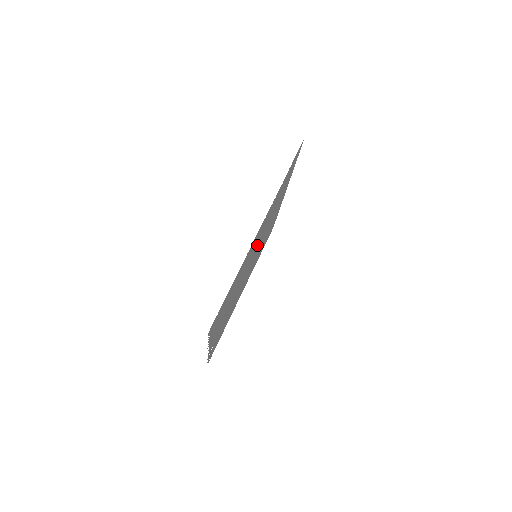
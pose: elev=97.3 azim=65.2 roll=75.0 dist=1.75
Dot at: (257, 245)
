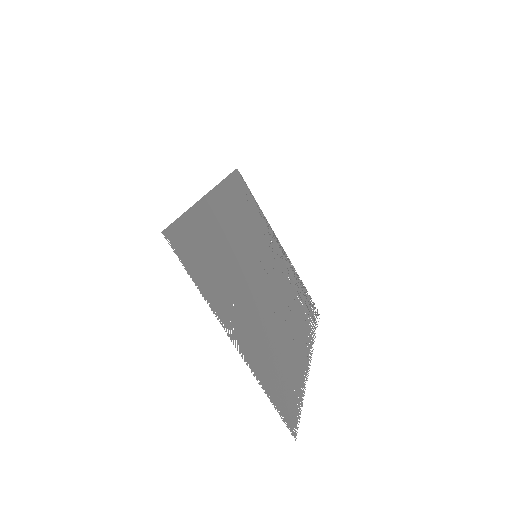
Dot at: (247, 291)
